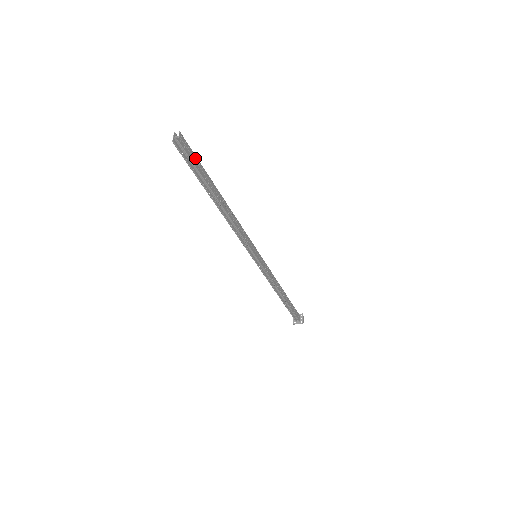
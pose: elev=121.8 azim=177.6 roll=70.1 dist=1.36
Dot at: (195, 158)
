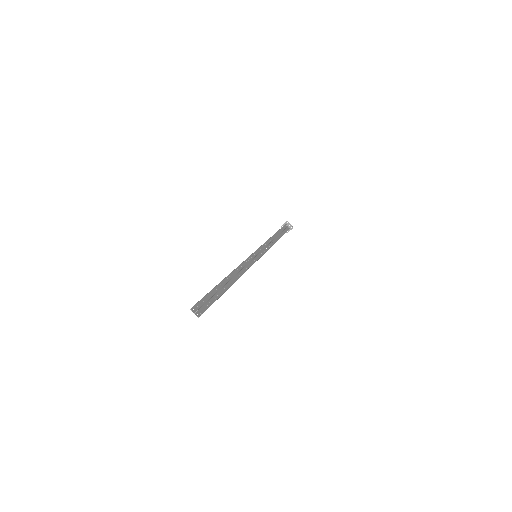
Dot at: (208, 297)
